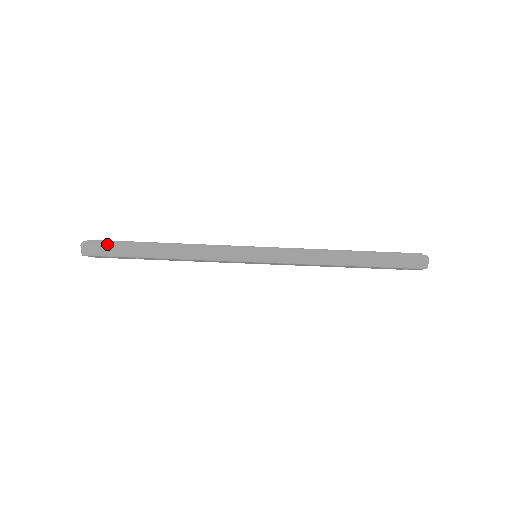
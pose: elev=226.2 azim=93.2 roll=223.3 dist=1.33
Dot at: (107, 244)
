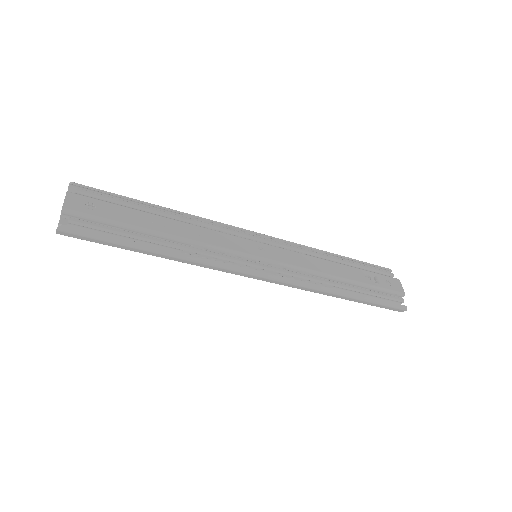
Dot at: (92, 236)
